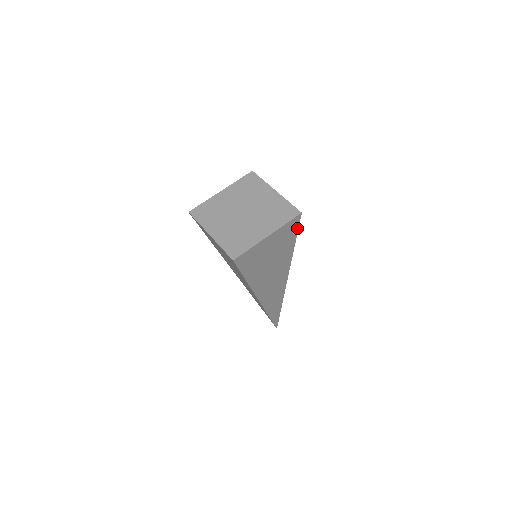
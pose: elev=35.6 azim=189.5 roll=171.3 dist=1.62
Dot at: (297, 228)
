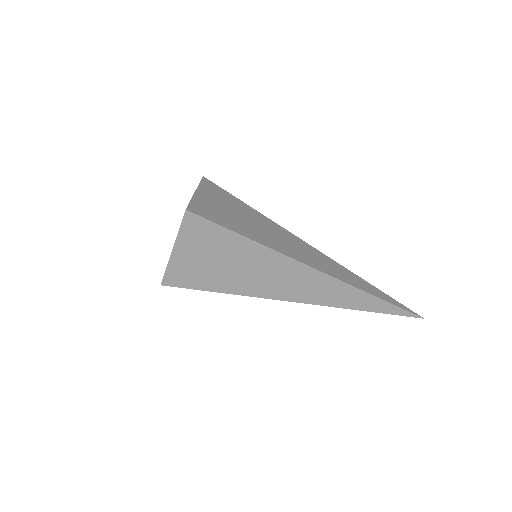
Dot at: (210, 222)
